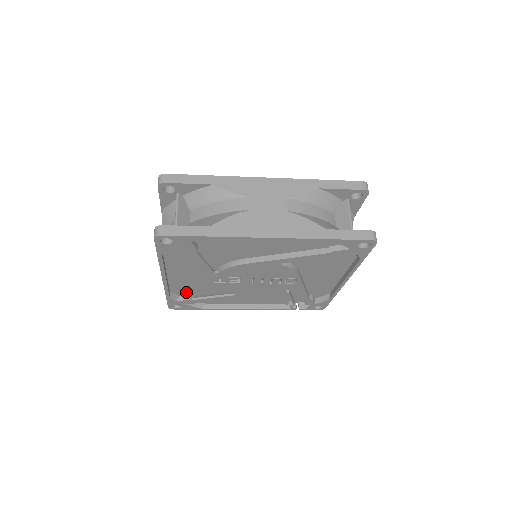
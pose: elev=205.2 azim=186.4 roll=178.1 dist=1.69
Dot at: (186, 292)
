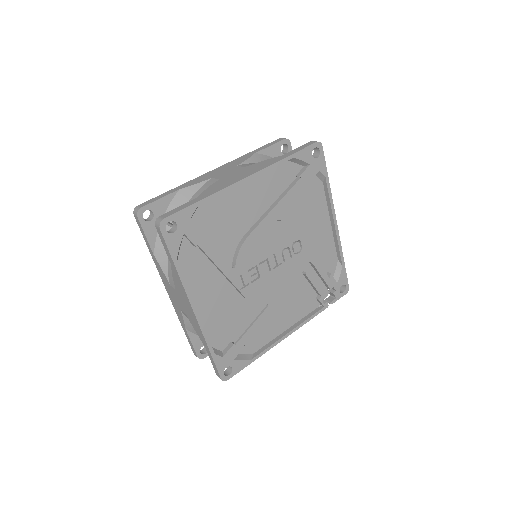
Dot at: (225, 338)
